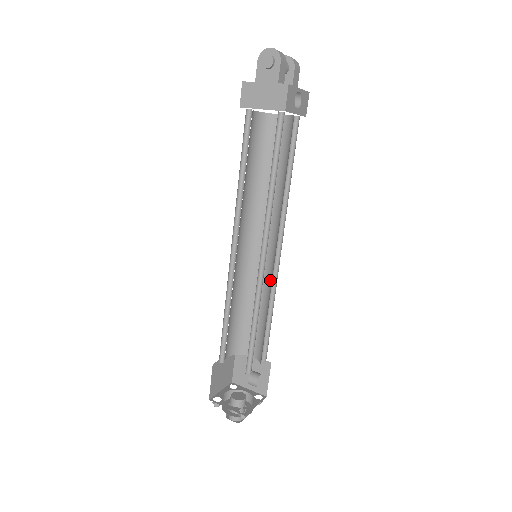
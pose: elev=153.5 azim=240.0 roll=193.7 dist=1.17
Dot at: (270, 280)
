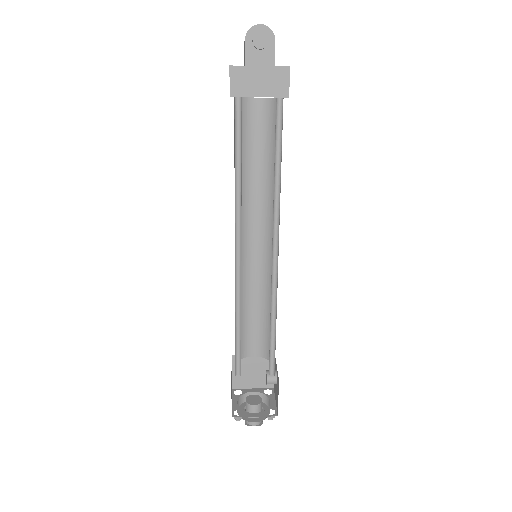
Dot at: (267, 276)
